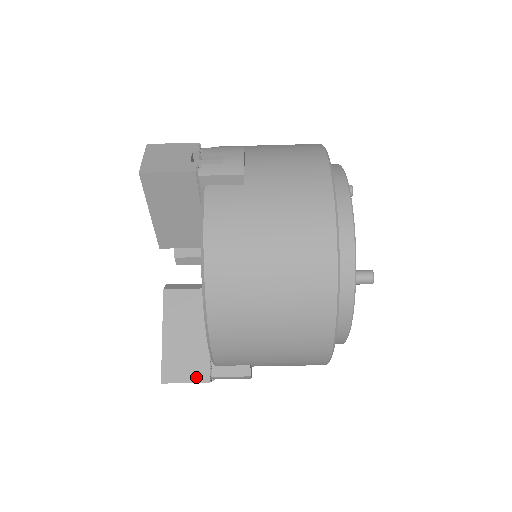
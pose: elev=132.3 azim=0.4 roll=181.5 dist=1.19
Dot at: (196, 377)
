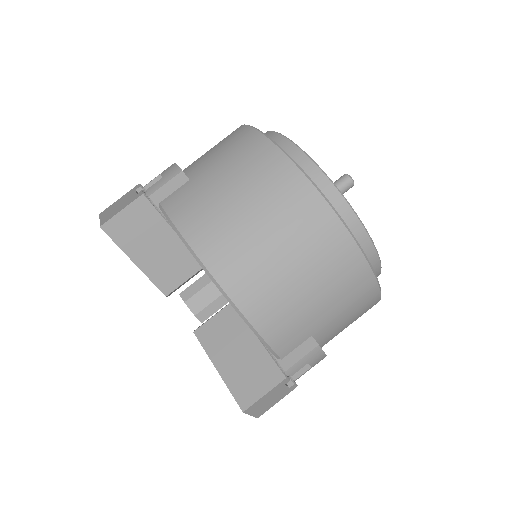
Dot at: (270, 382)
